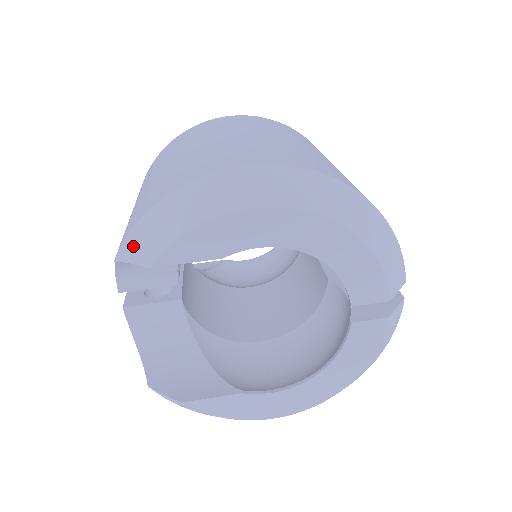
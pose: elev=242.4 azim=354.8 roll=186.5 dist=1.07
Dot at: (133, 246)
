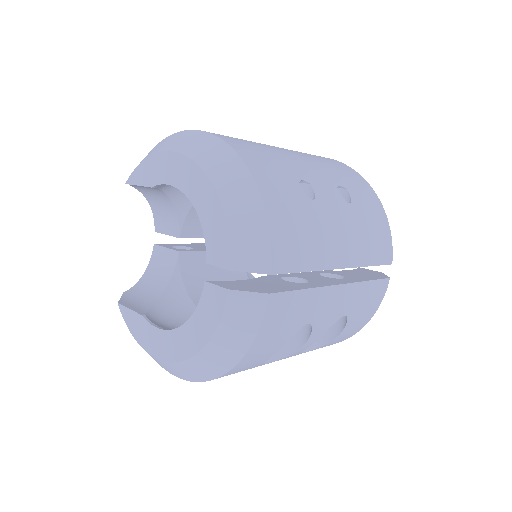
Dot at: occluded
